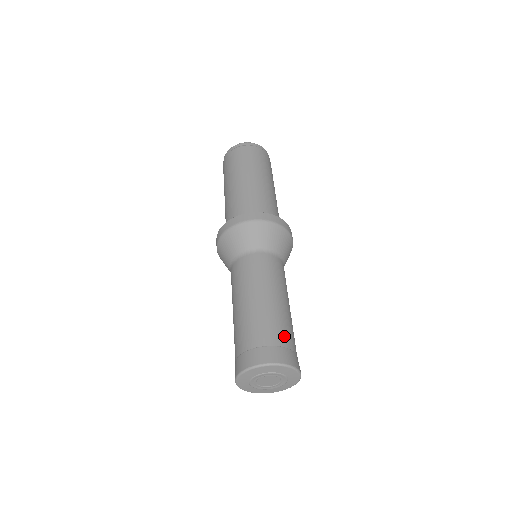
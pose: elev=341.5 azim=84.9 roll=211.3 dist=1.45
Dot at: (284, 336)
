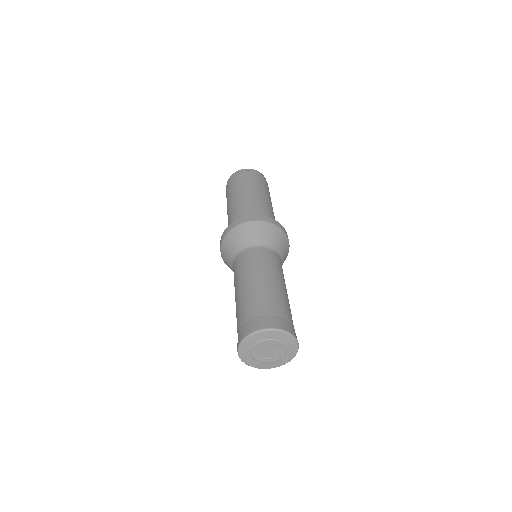
Dot at: (281, 309)
